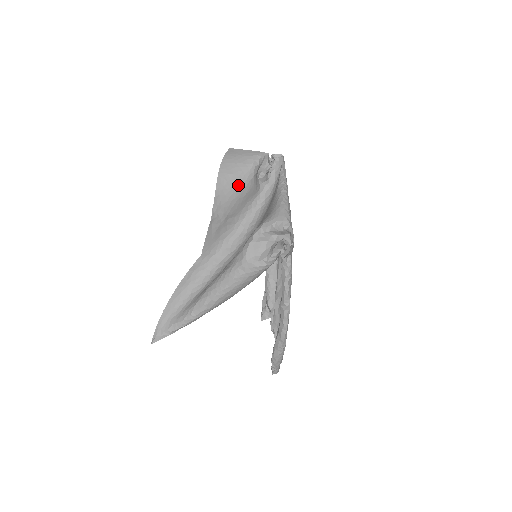
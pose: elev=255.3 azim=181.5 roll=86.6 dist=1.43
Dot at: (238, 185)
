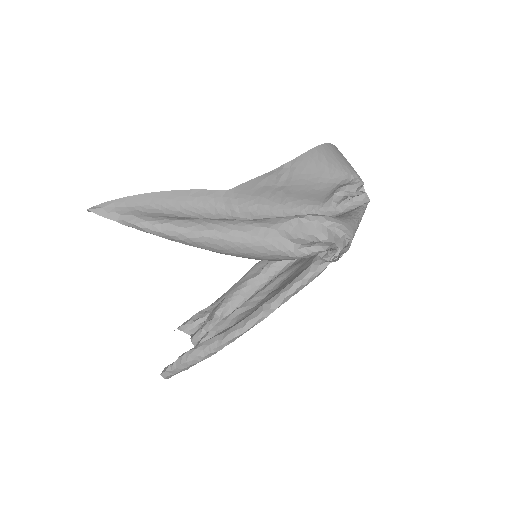
Dot at: (322, 174)
